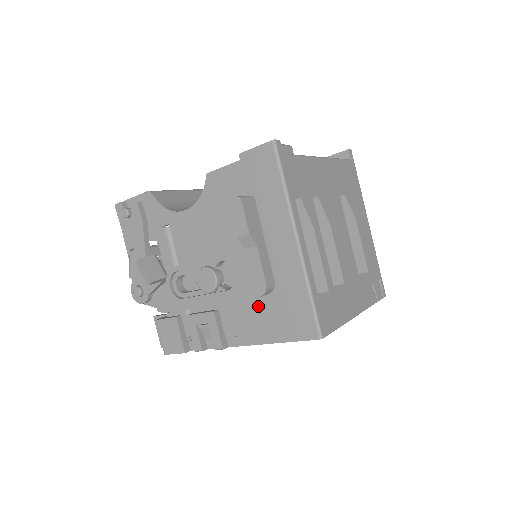
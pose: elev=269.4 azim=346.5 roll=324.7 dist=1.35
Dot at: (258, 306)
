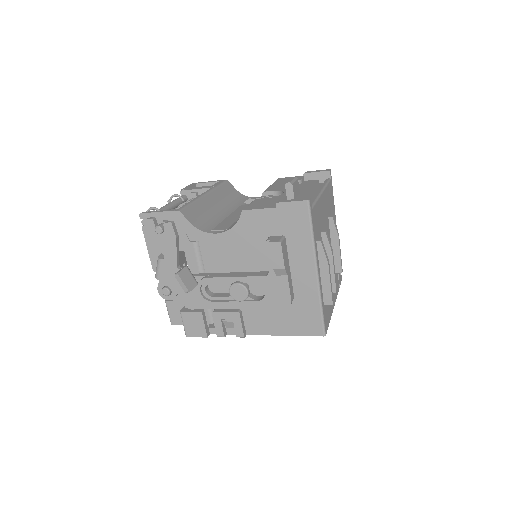
Dot at: (277, 311)
